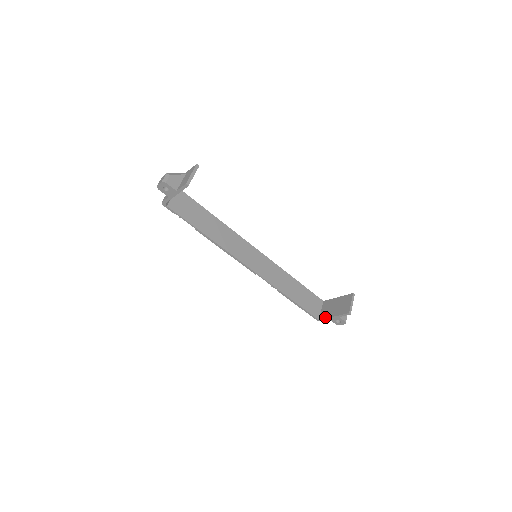
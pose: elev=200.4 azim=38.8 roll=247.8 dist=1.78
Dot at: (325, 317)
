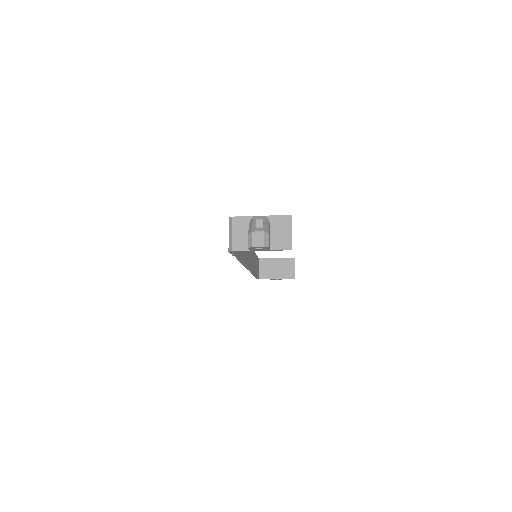
Dot at: (267, 278)
